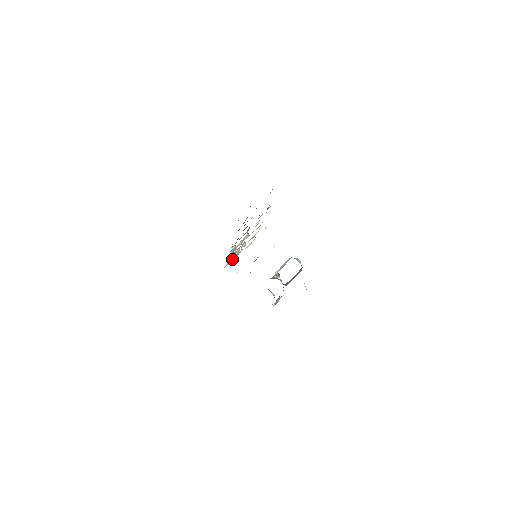
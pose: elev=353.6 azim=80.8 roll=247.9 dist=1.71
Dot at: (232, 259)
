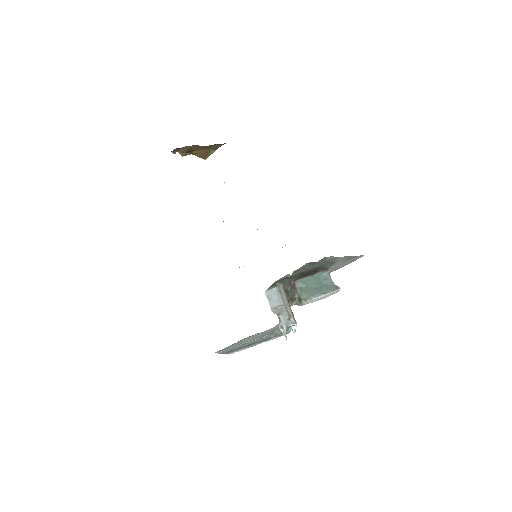
Dot at: occluded
